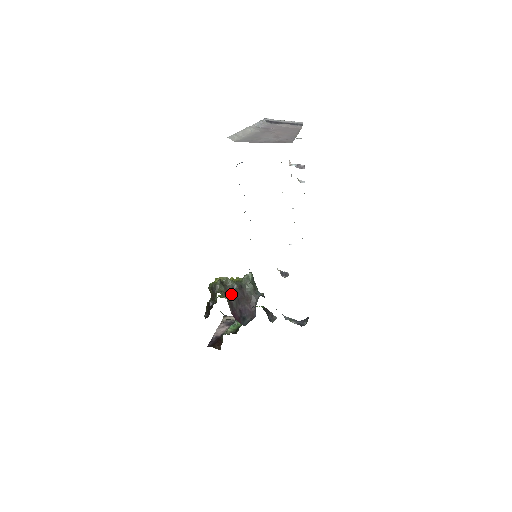
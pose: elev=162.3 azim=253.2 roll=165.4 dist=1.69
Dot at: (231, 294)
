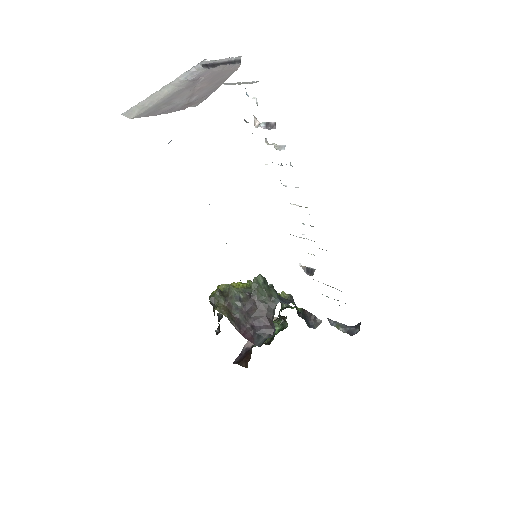
Dot at: (236, 307)
